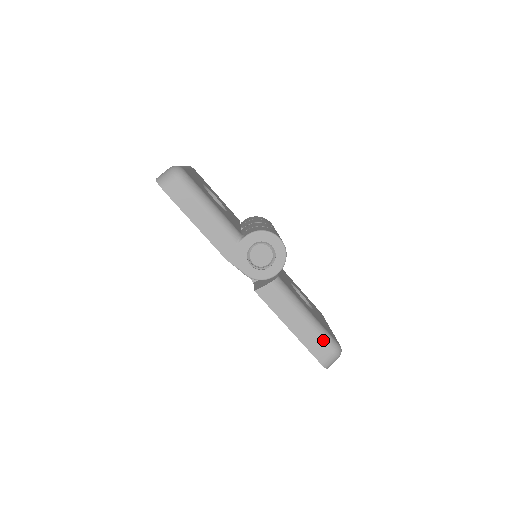
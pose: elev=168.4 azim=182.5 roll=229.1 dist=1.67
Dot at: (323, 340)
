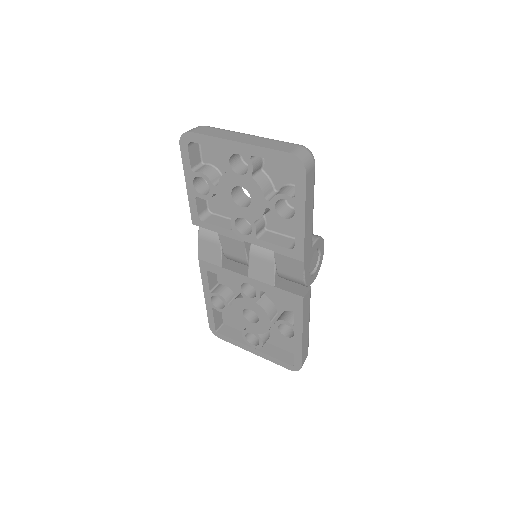
Dot at: (308, 344)
